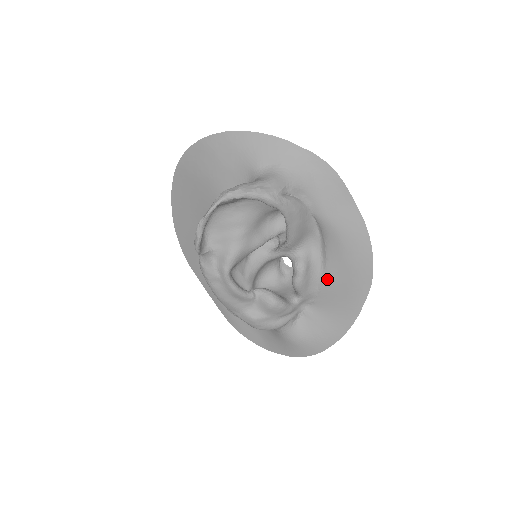
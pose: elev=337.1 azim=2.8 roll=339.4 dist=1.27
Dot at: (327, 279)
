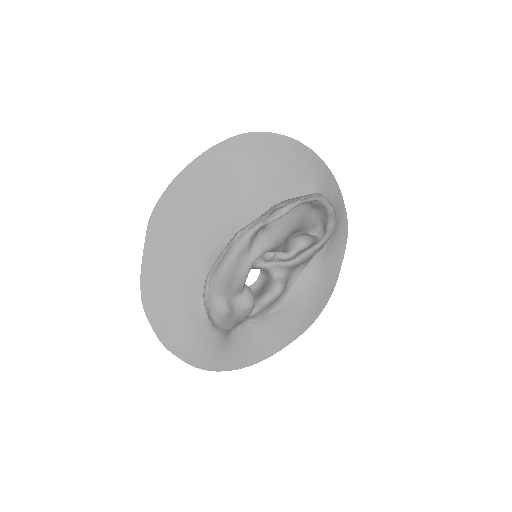
Dot at: (282, 309)
